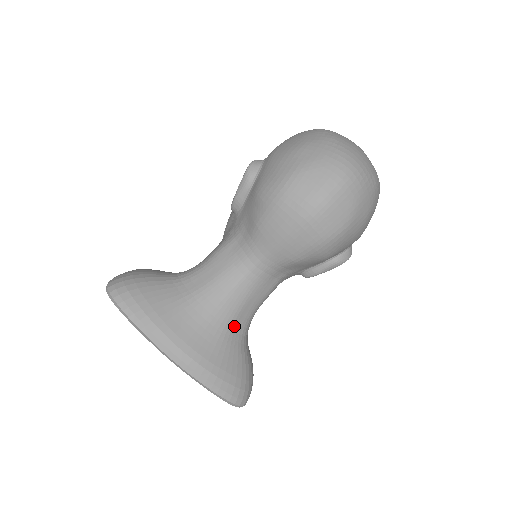
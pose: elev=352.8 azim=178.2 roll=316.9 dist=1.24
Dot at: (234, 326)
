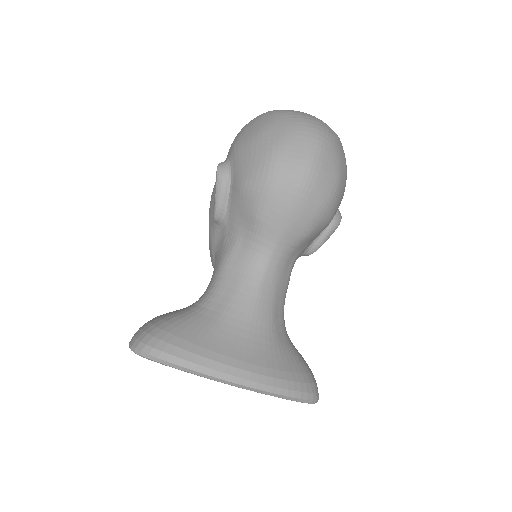
Dot at: (275, 326)
